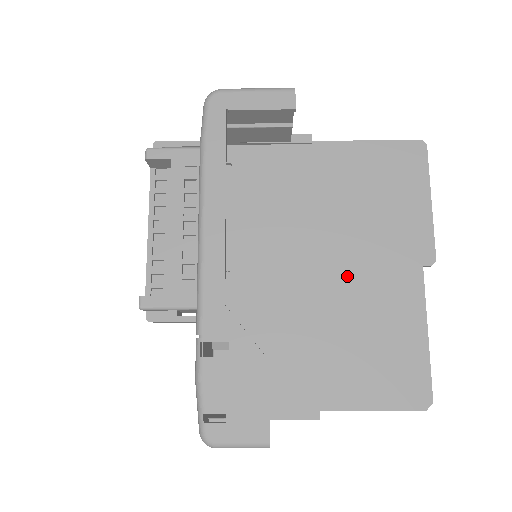
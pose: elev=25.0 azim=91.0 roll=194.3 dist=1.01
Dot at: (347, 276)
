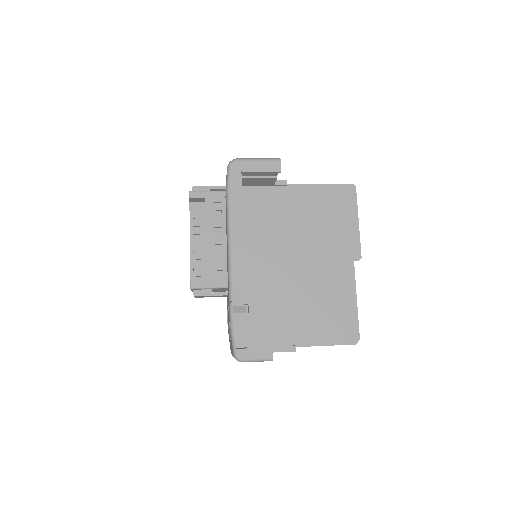
Dot at: (310, 267)
